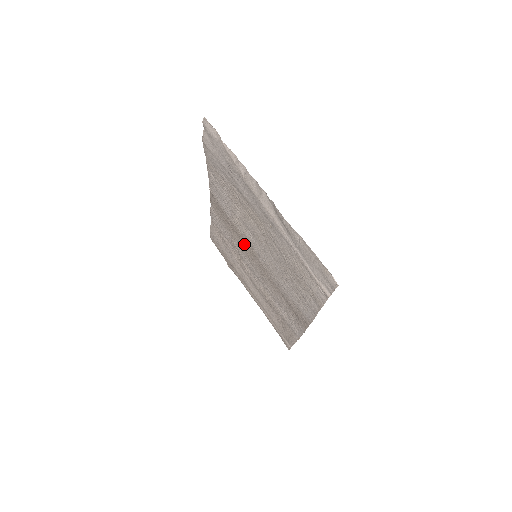
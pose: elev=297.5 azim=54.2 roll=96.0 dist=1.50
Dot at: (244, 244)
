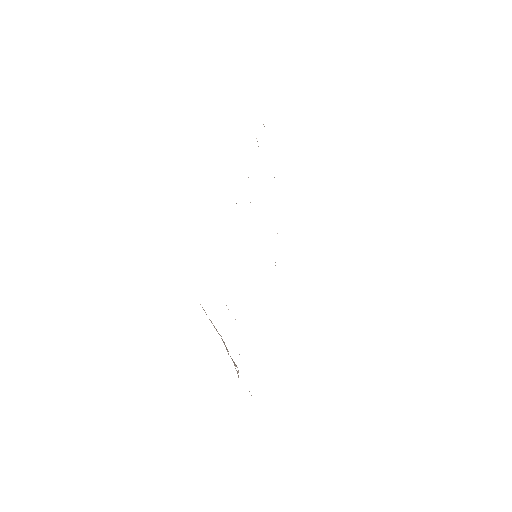
Dot at: occluded
